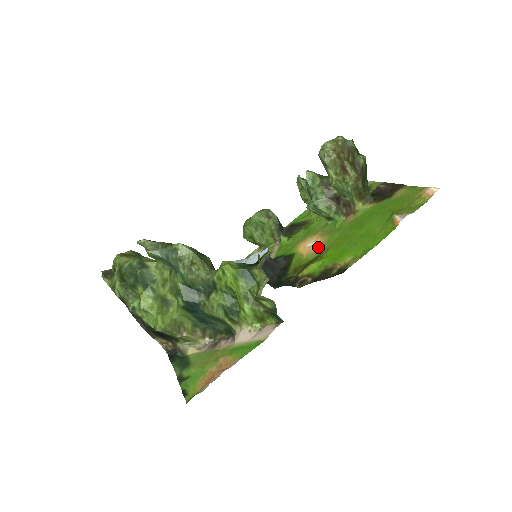
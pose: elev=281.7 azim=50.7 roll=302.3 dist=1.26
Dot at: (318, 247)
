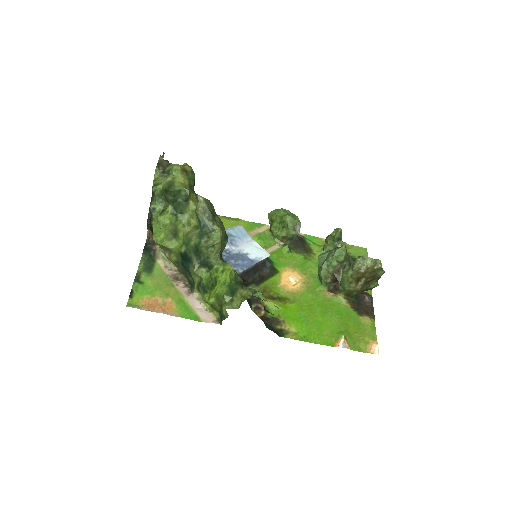
Dot at: (292, 290)
